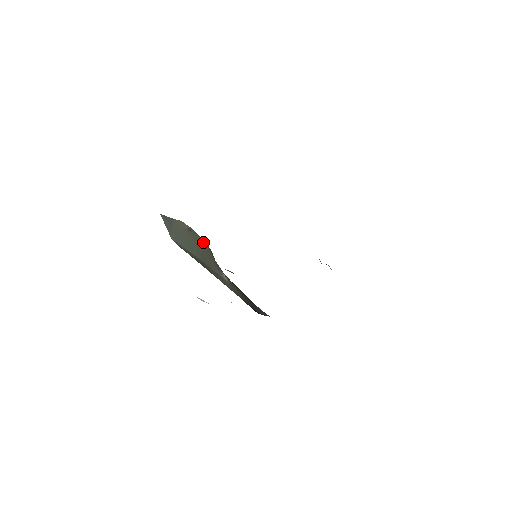
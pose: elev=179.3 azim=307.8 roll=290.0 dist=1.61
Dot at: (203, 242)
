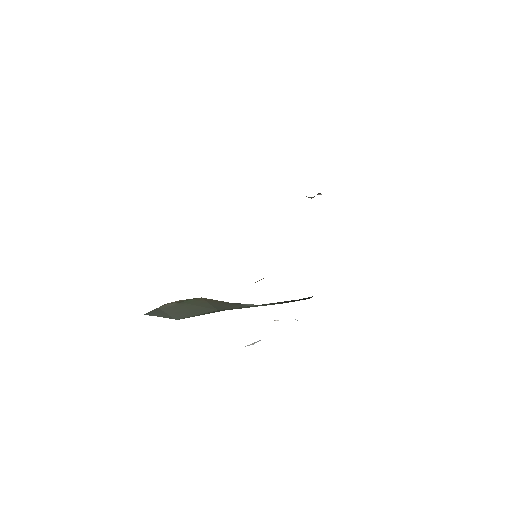
Dot at: (201, 299)
